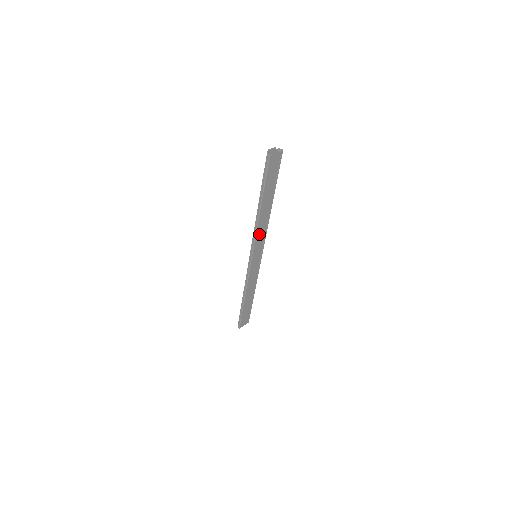
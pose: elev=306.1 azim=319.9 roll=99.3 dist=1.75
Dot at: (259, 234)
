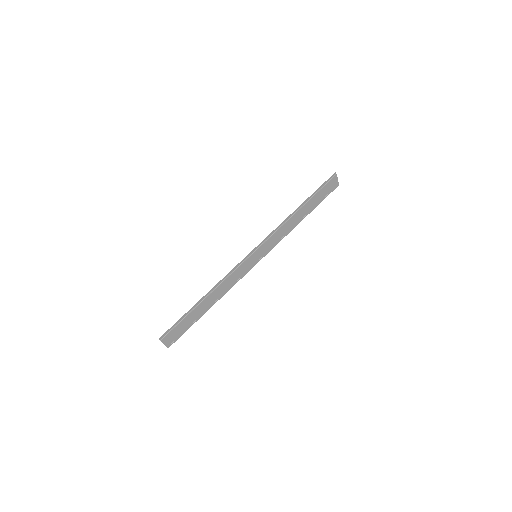
Dot at: (278, 233)
